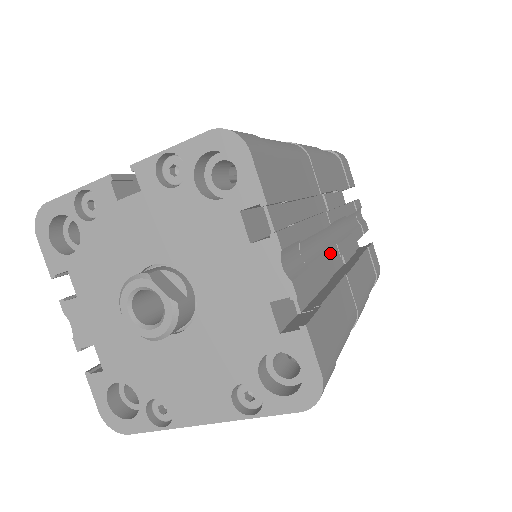
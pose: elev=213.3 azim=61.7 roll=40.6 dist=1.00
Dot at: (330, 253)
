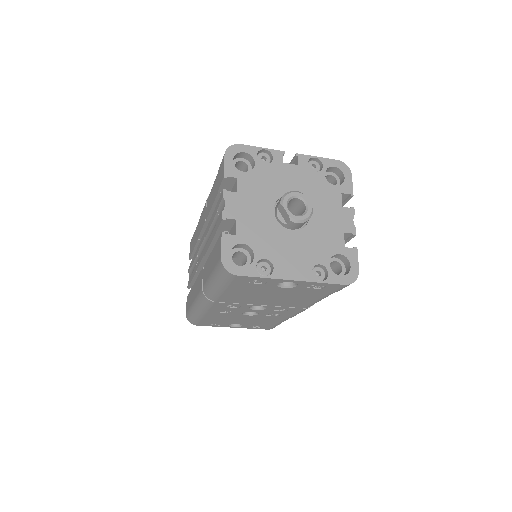
Dot at: occluded
